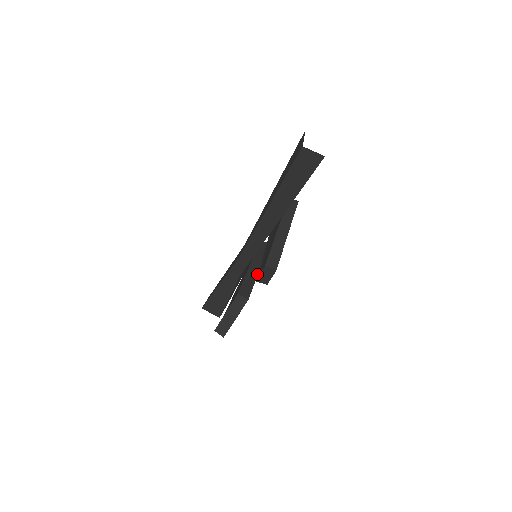
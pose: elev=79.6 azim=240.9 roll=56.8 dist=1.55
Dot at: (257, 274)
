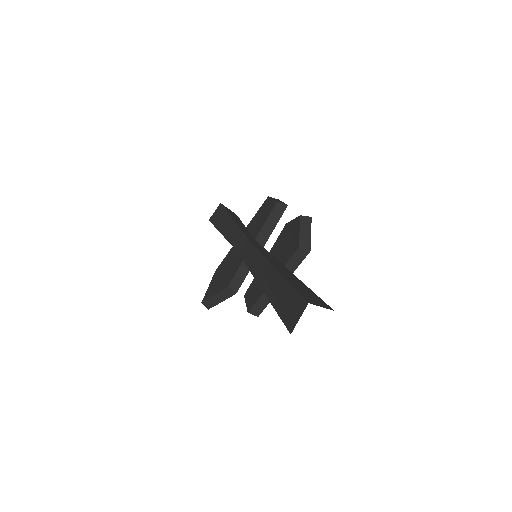
Dot at: occluded
